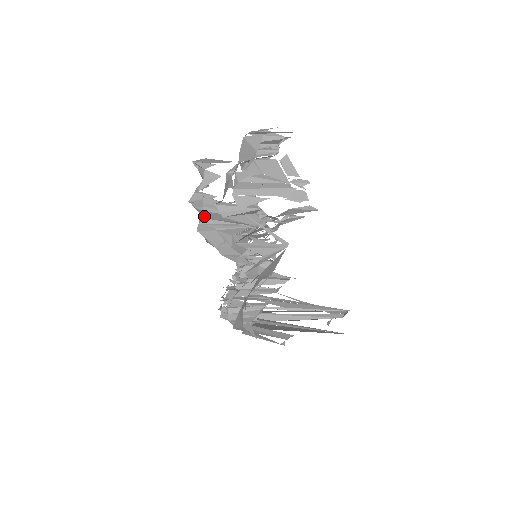
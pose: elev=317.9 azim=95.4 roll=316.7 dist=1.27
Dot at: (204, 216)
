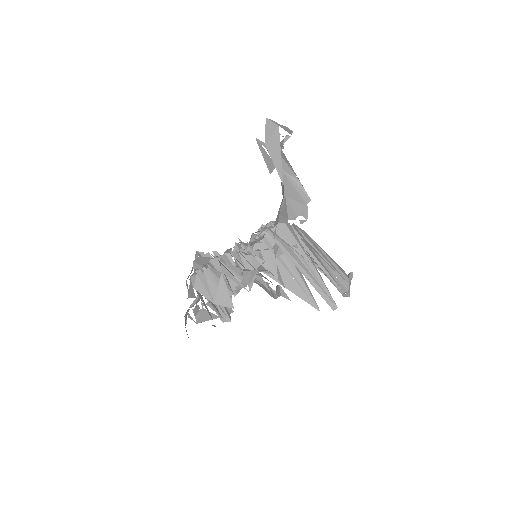
Dot at: occluded
